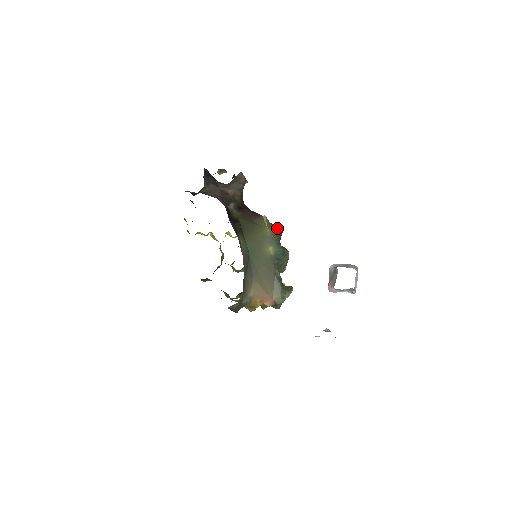
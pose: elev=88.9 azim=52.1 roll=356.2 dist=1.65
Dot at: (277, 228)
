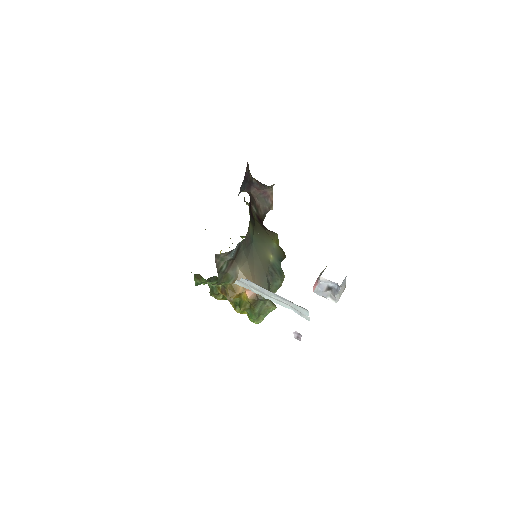
Dot at: (283, 251)
